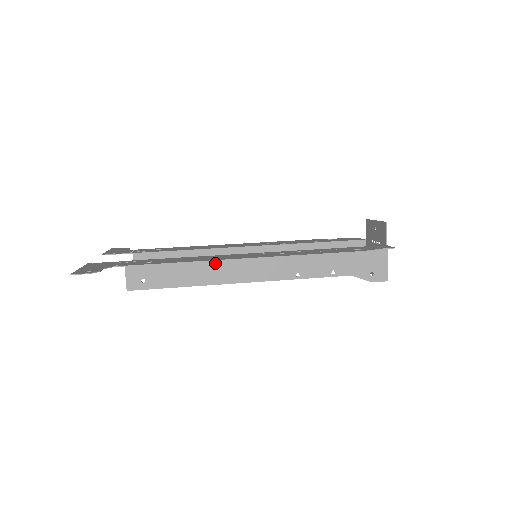
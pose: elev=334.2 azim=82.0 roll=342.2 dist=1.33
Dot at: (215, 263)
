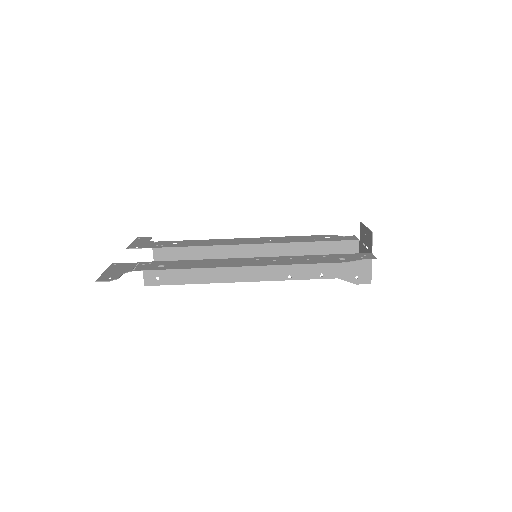
Dot at: occluded
